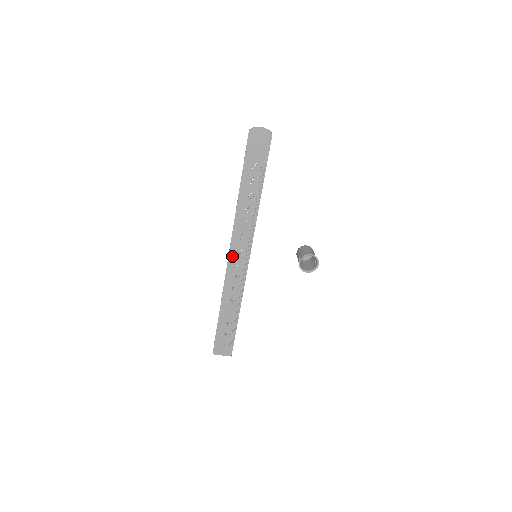
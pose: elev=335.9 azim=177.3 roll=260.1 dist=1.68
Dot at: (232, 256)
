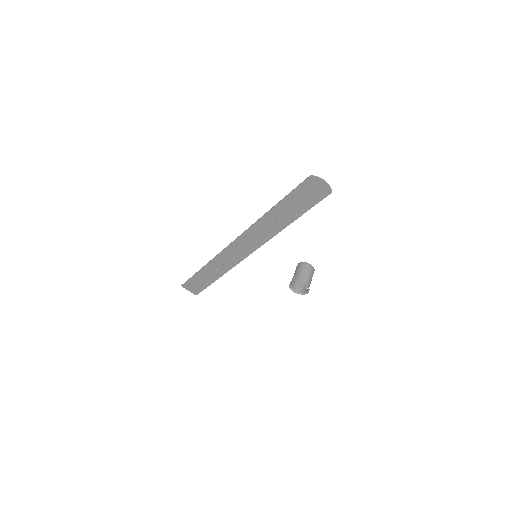
Dot at: (233, 246)
